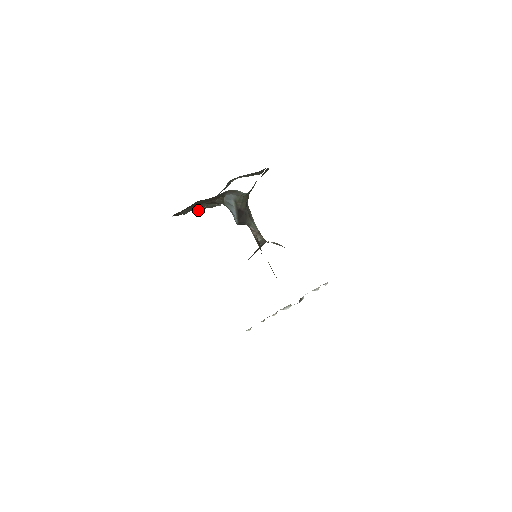
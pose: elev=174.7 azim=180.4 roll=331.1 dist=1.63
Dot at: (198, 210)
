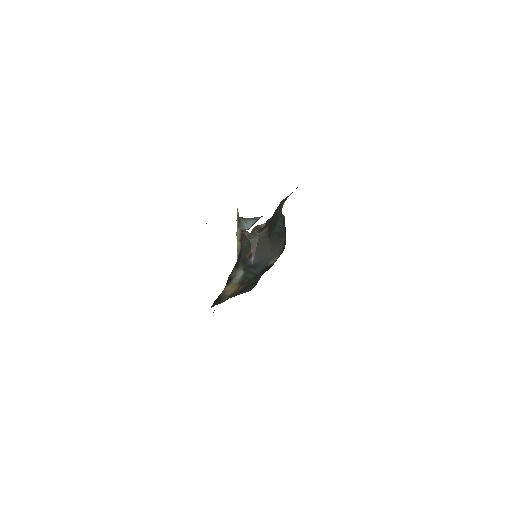
Dot at: occluded
